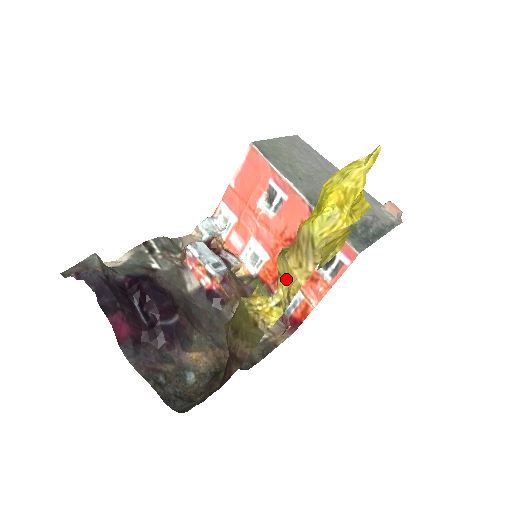
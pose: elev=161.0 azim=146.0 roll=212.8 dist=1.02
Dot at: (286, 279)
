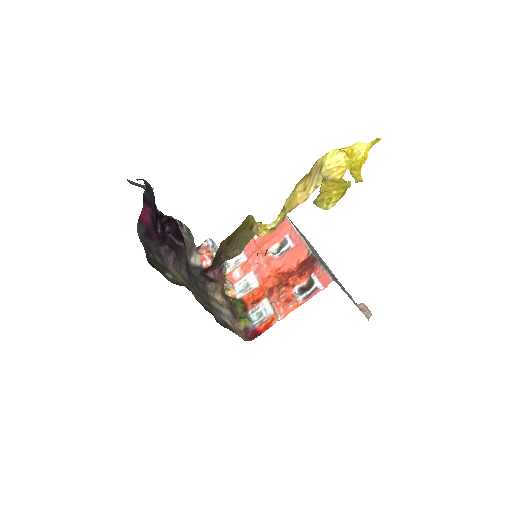
Dot at: (288, 208)
